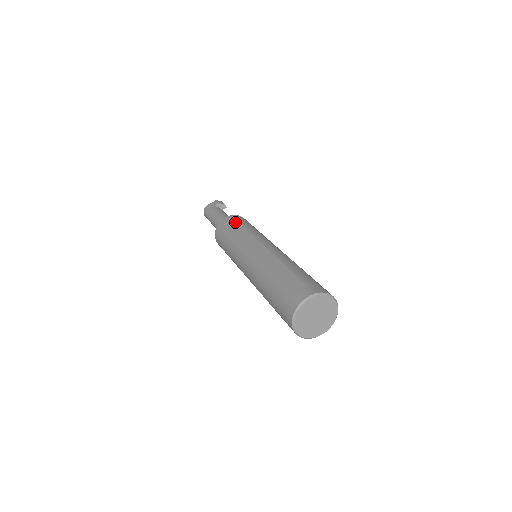
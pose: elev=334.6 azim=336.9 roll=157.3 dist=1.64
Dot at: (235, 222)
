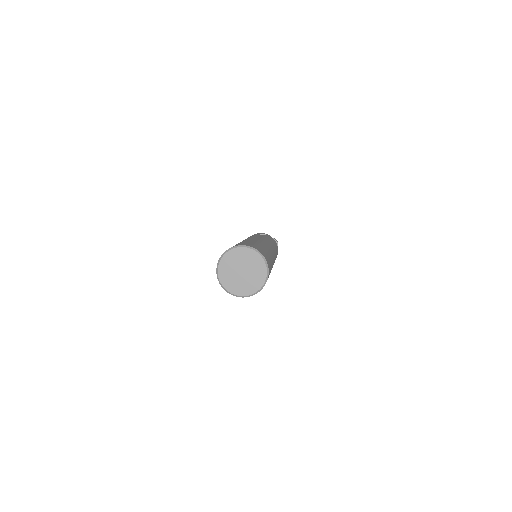
Dot at: occluded
